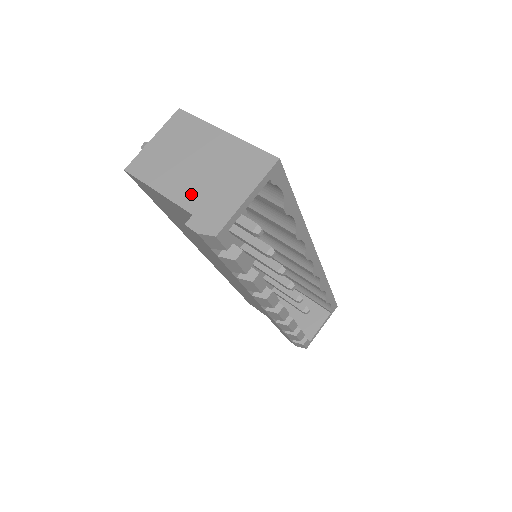
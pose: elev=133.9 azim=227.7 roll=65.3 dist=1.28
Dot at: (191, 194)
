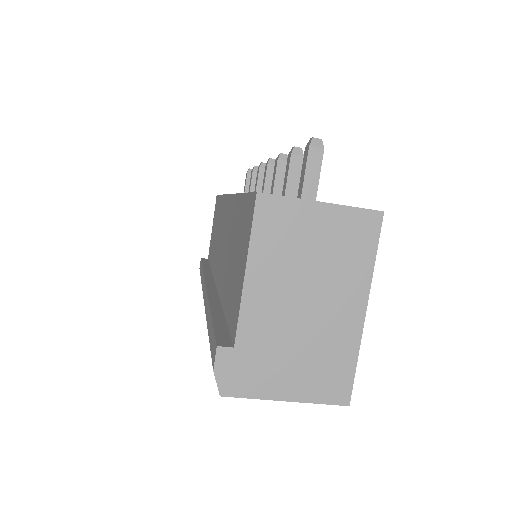
Dot at: (261, 326)
